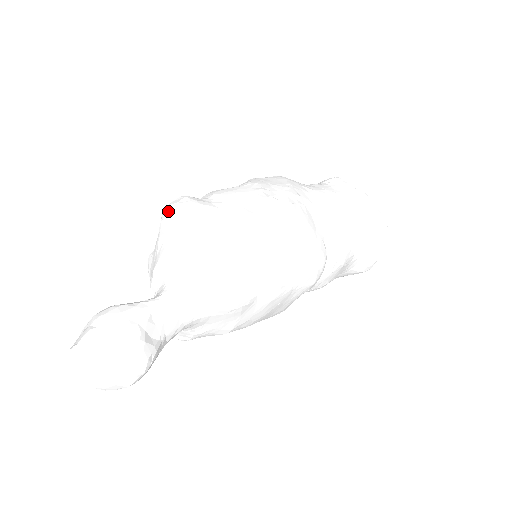
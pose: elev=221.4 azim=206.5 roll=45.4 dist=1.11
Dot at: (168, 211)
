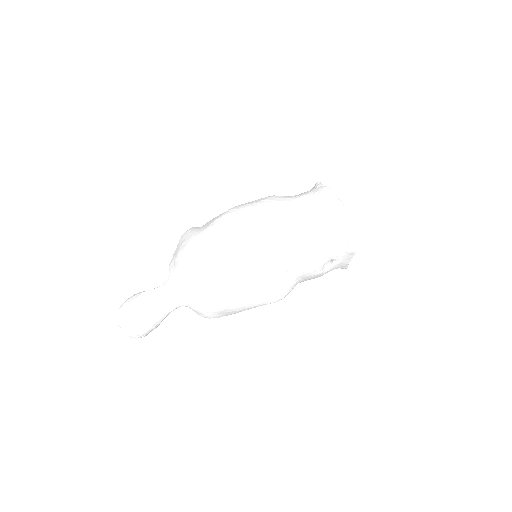
Dot at: occluded
